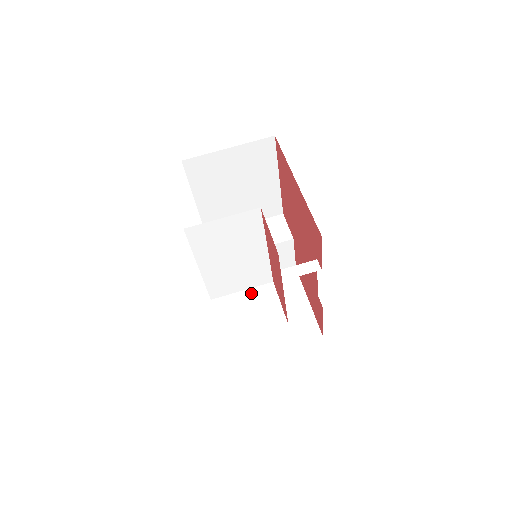
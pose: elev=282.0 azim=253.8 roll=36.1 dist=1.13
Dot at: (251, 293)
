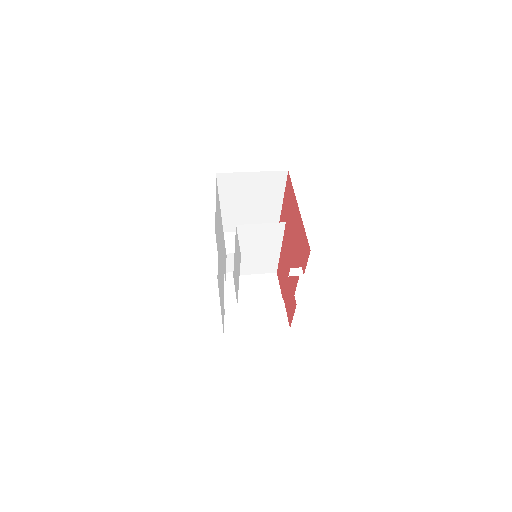
Dot at: (261, 277)
